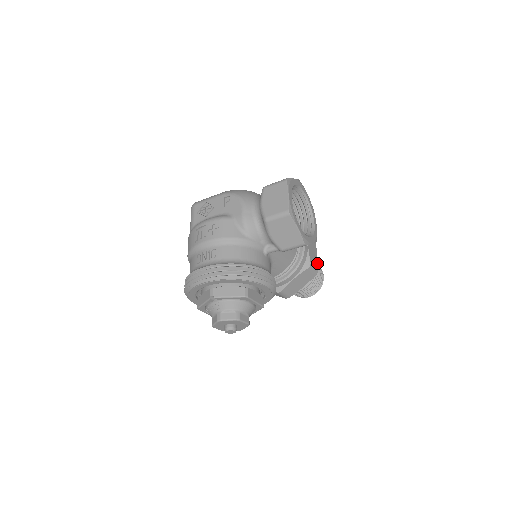
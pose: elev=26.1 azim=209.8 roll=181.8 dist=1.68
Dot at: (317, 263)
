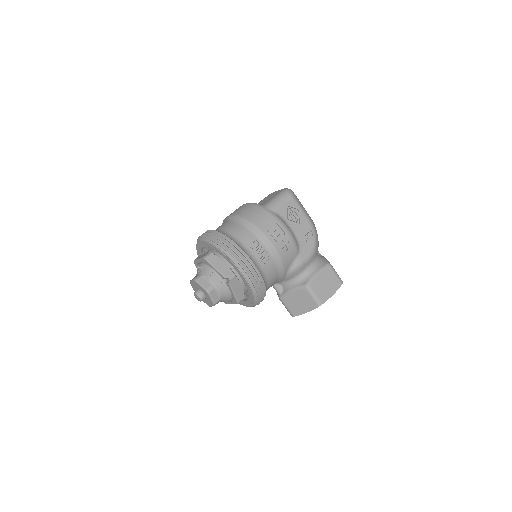
Dot at: occluded
